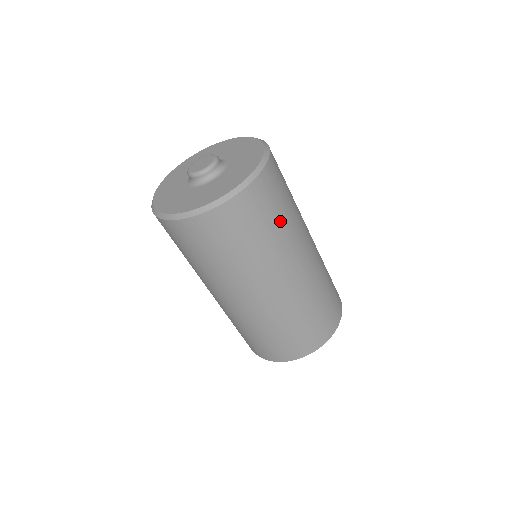
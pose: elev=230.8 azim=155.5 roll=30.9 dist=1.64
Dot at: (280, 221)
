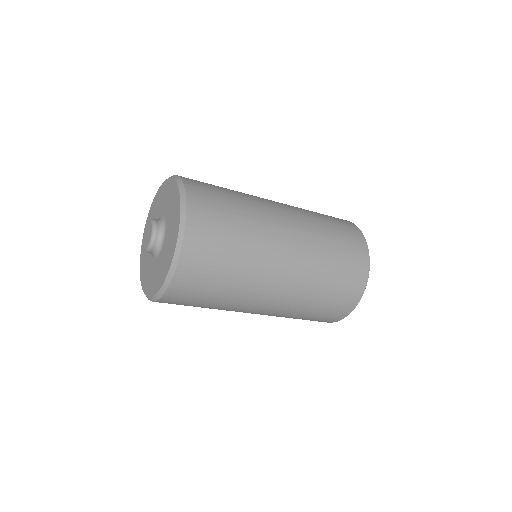
Dot at: (218, 296)
